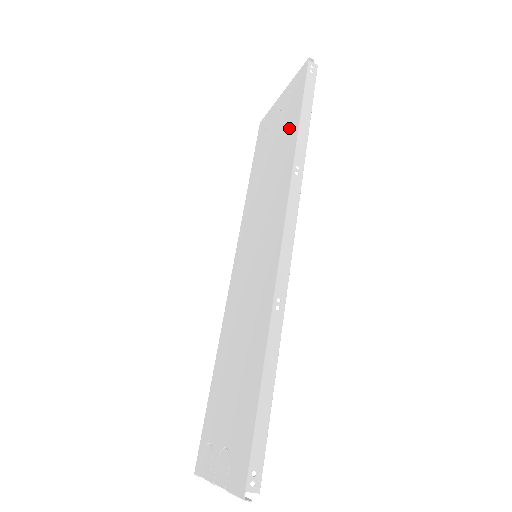
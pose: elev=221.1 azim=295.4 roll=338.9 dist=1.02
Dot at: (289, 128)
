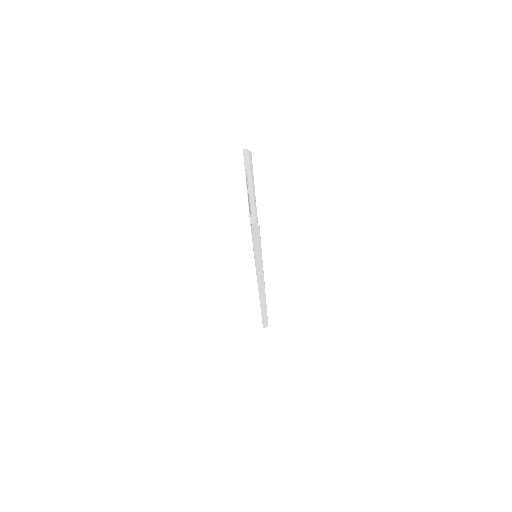
Dot at: occluded
